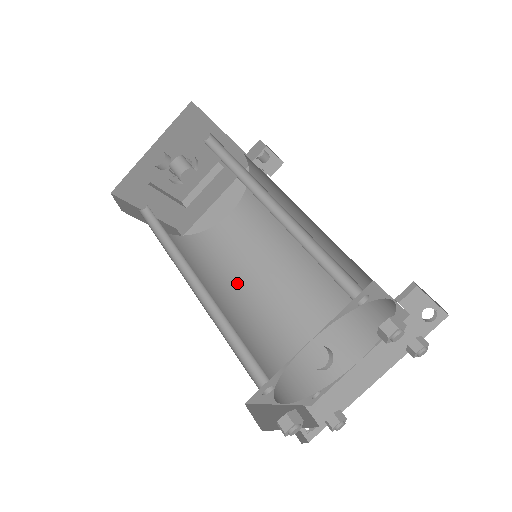
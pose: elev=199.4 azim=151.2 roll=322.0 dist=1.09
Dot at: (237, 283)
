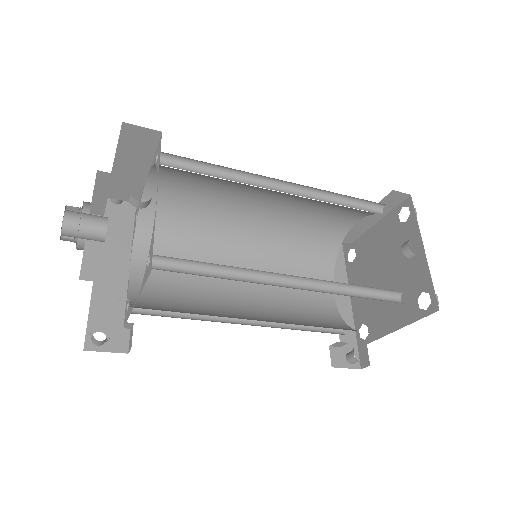
Dot at: (222, 311)
